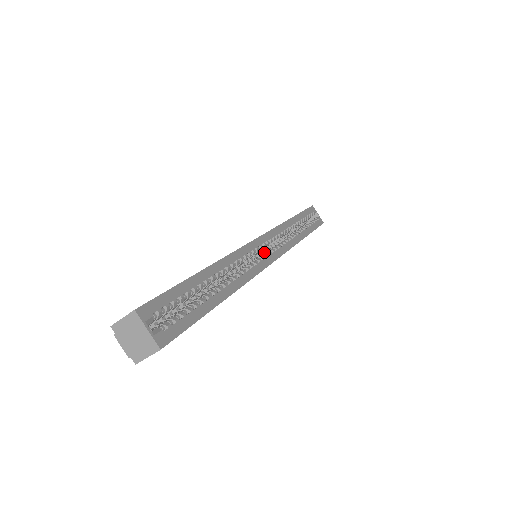
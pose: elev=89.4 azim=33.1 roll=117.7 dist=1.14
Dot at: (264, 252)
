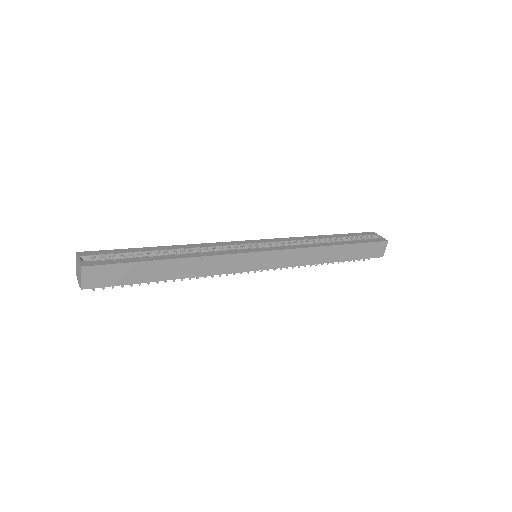
Dot at: occluded
